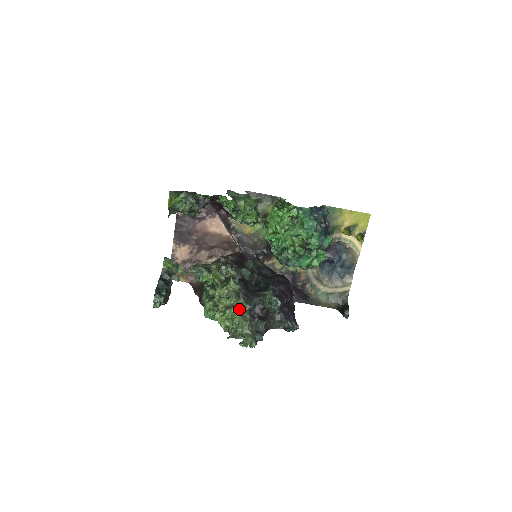
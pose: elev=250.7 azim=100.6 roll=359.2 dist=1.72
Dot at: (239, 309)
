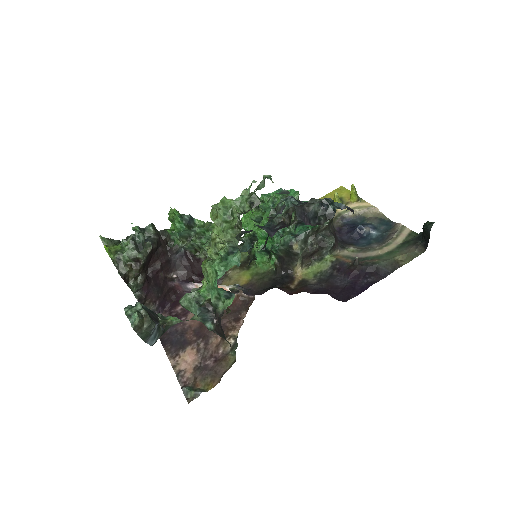
Dot at: occluded
